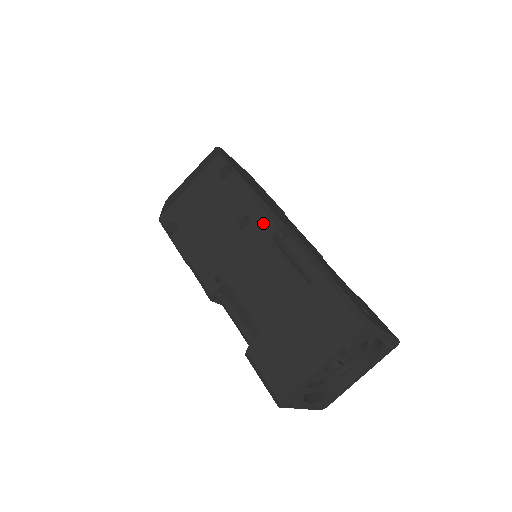
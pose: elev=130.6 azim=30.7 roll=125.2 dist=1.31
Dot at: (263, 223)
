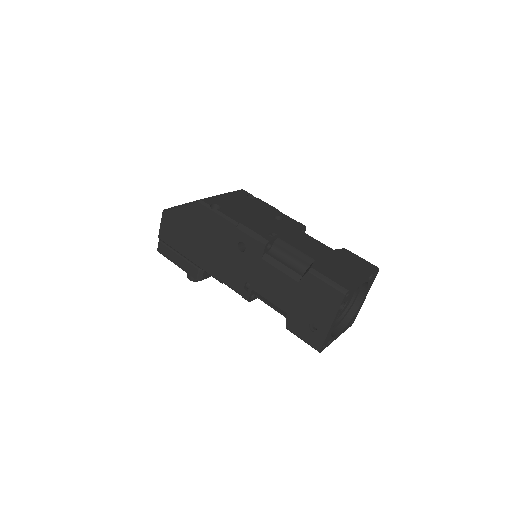
Dot at: (293, 221)
